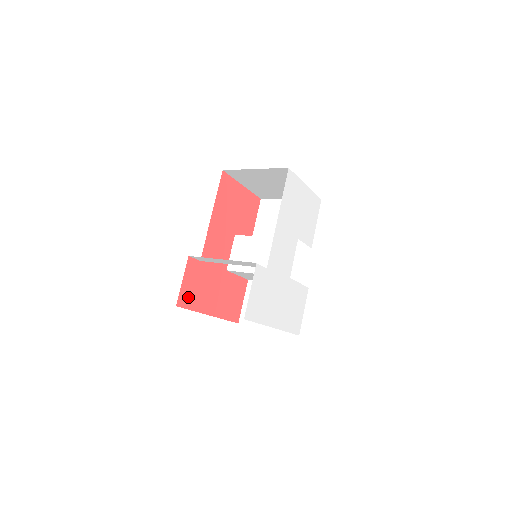
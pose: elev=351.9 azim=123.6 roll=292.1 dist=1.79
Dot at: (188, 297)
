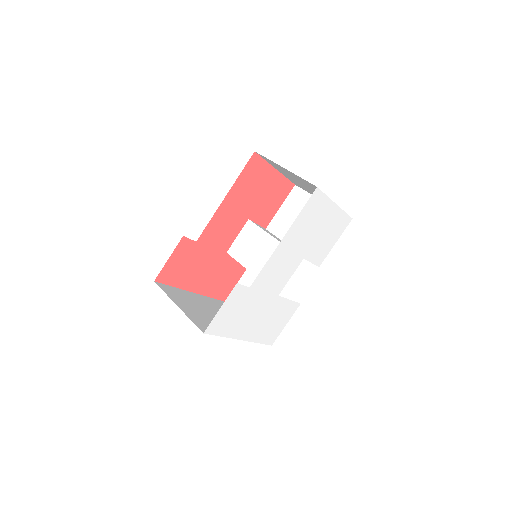
Dot at: (171, 274)
